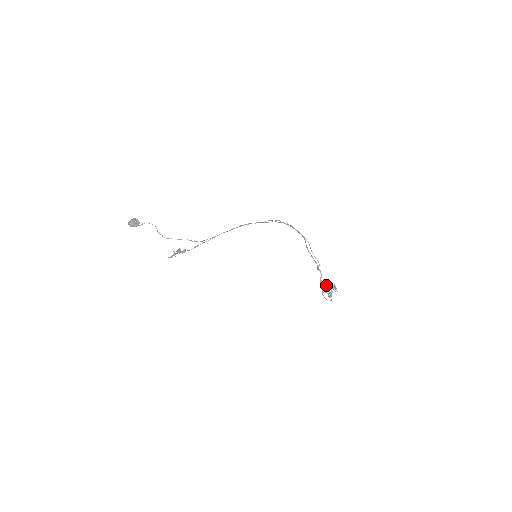
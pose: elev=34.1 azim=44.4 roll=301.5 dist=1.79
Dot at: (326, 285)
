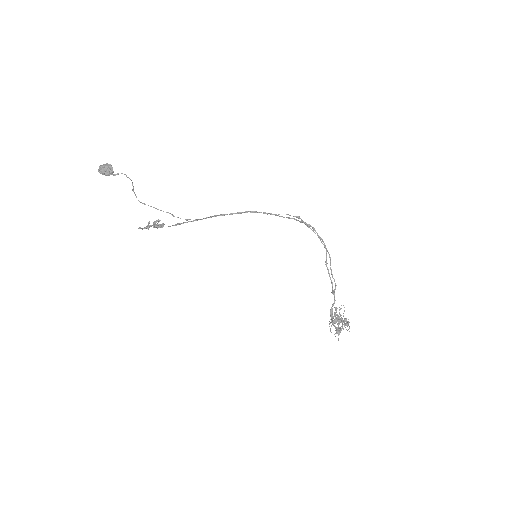
Dot at: (337, 316)
